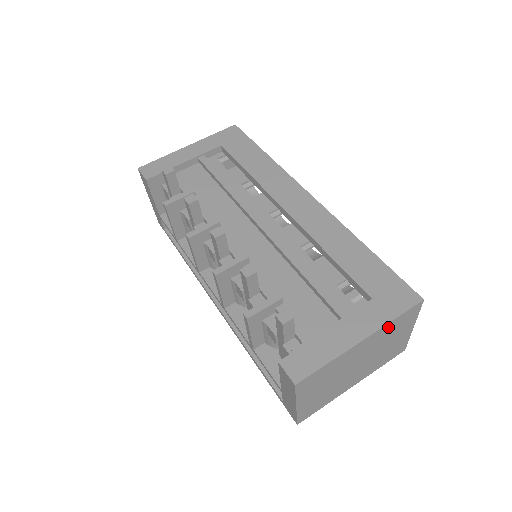
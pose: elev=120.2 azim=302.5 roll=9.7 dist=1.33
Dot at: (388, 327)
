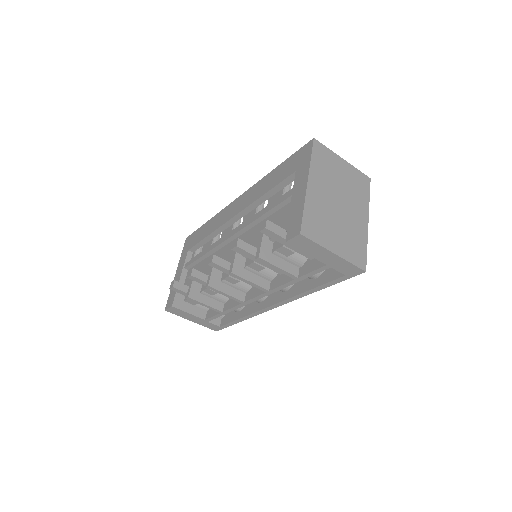
Dot at: (316, 167)
